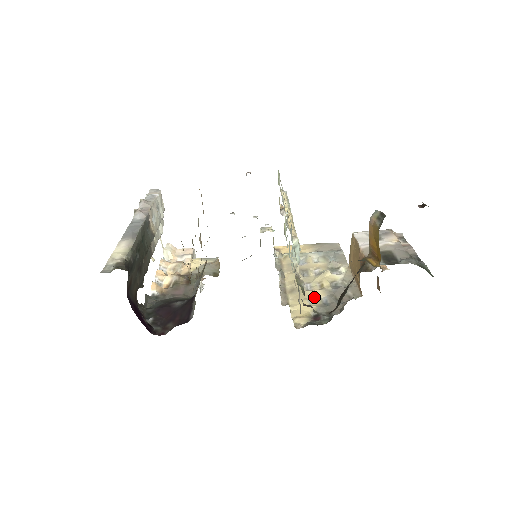
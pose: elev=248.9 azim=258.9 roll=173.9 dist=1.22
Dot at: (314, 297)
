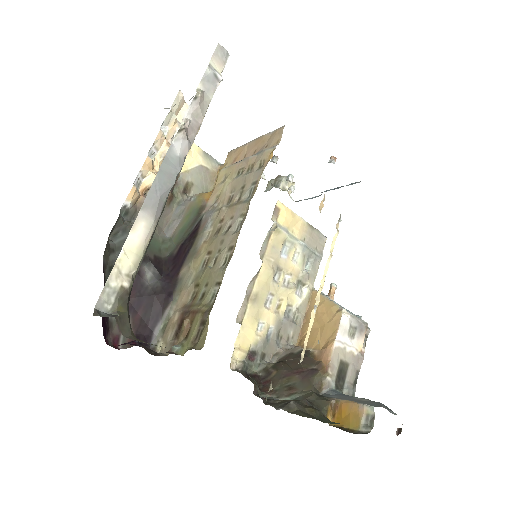
Dot at: (265, 322)
